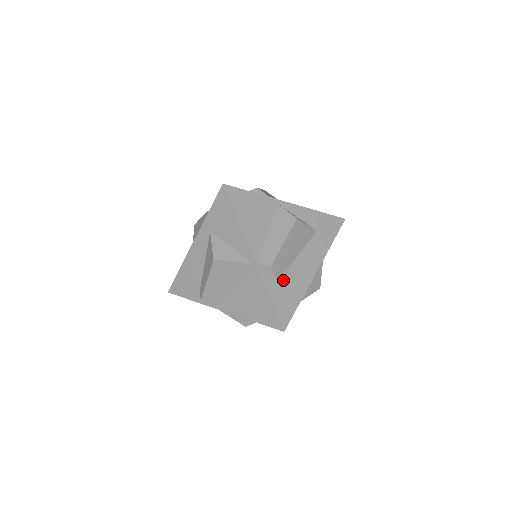
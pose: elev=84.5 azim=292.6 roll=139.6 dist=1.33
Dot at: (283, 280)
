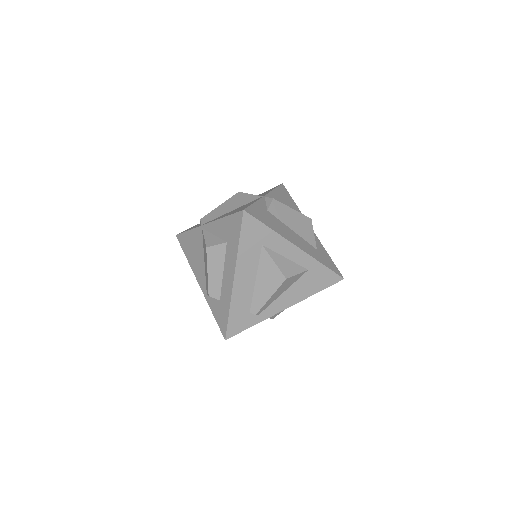
Dot at: (271, 215)
